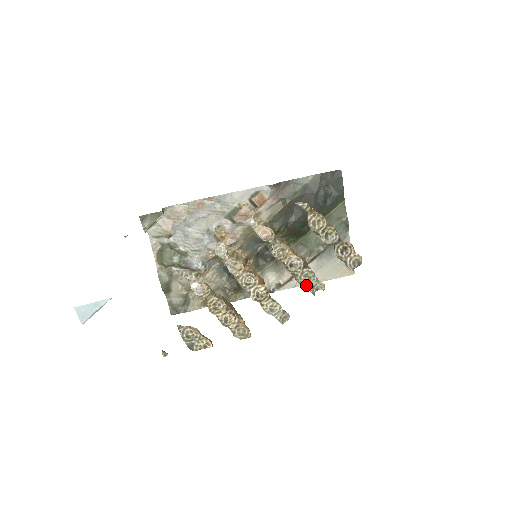
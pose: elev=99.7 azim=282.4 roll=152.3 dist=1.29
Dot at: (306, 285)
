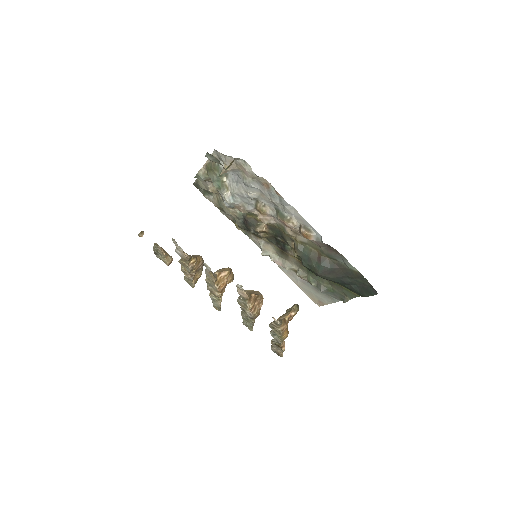
Dot at: (243, 319)
